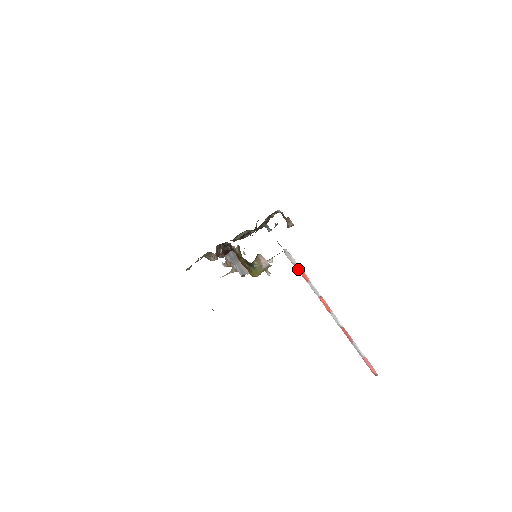
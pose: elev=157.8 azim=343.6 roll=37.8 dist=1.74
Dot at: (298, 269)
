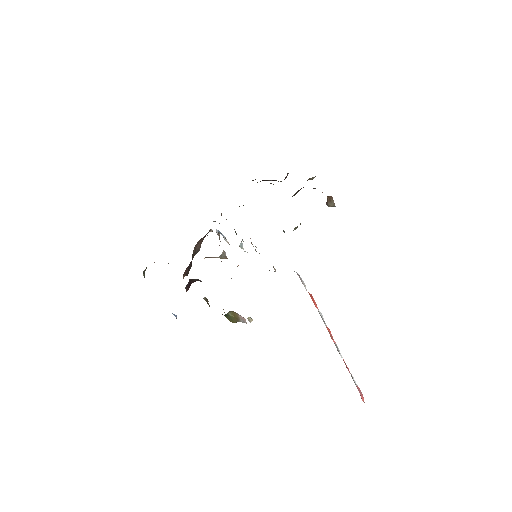
Dot at: occluded
